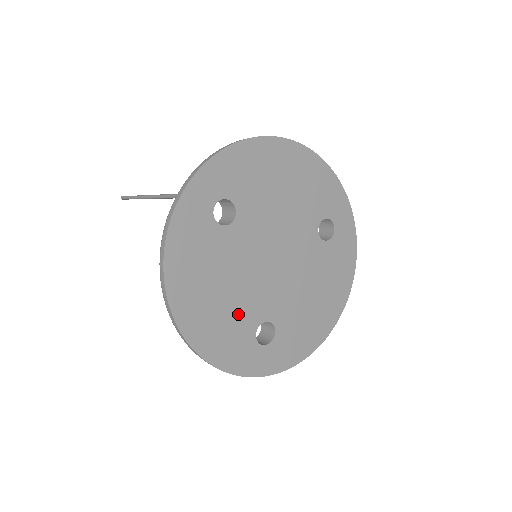
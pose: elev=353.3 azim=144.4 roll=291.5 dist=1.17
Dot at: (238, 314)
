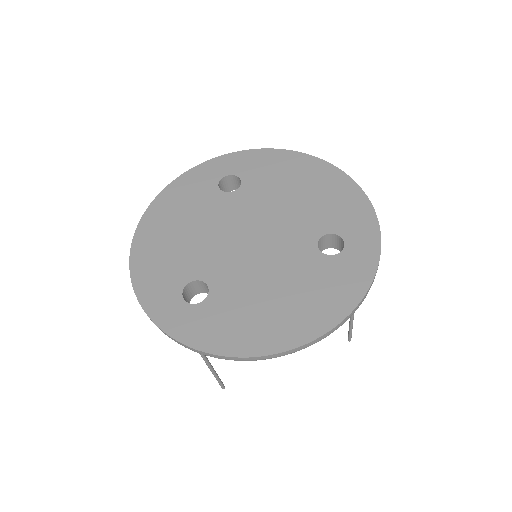
Dot at: (184, 257)
